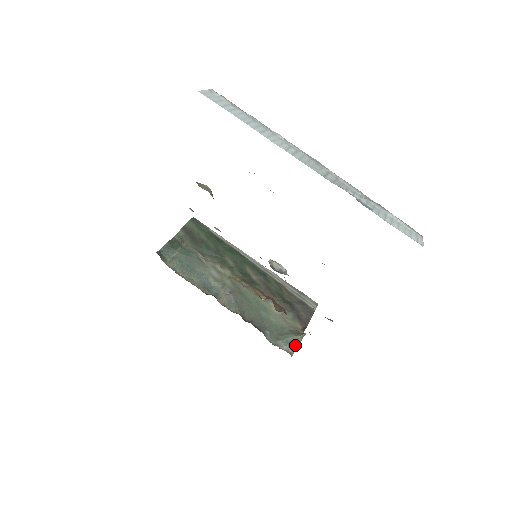
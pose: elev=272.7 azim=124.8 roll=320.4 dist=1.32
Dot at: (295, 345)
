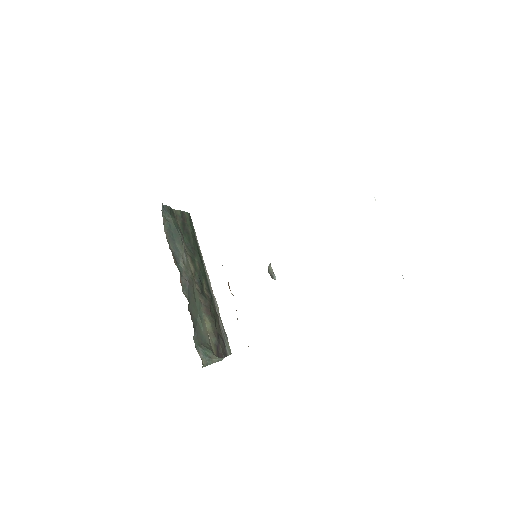
Dot at: (210, 361)
